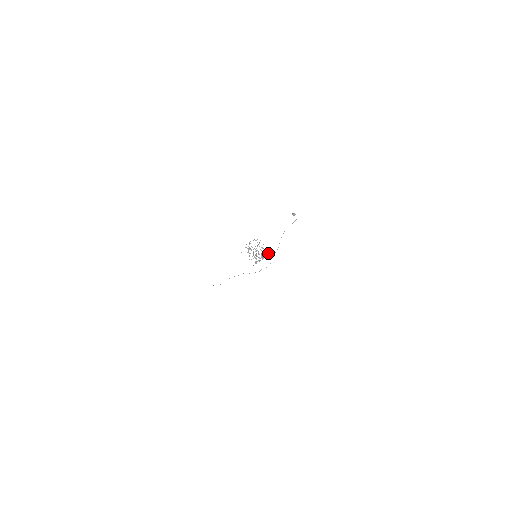
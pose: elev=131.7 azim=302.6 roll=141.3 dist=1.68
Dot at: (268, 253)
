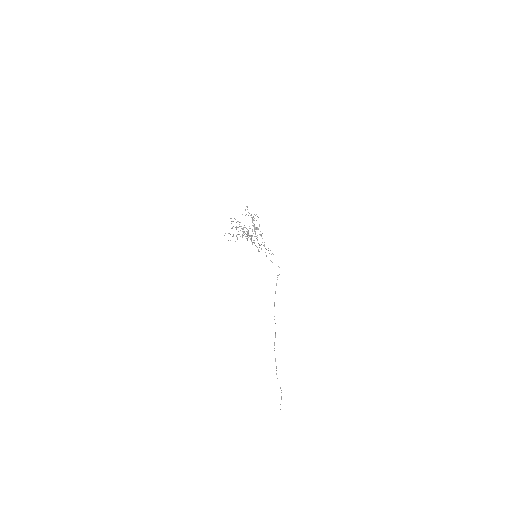
Dot at: occluded
